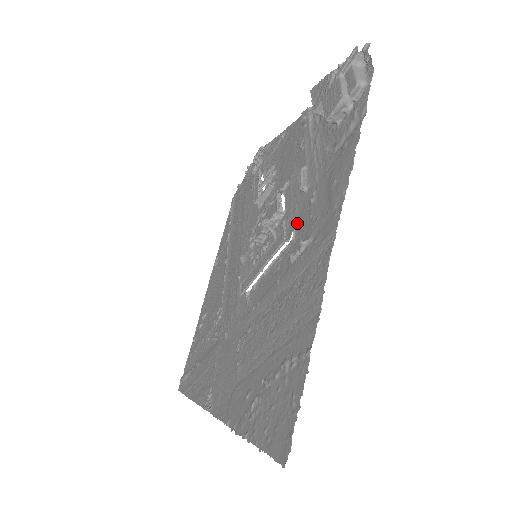
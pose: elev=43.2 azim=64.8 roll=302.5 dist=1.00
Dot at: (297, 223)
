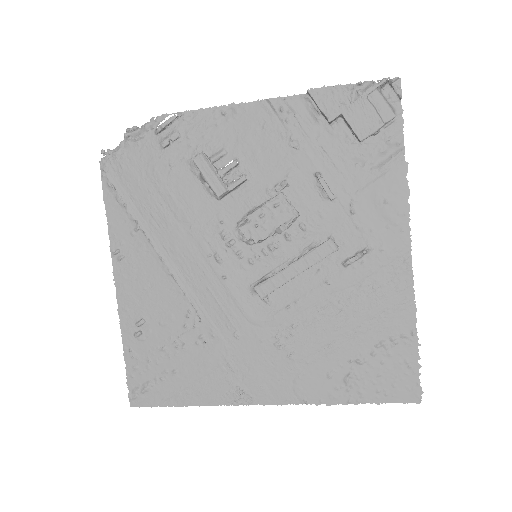
Dot at: (333, 230)
